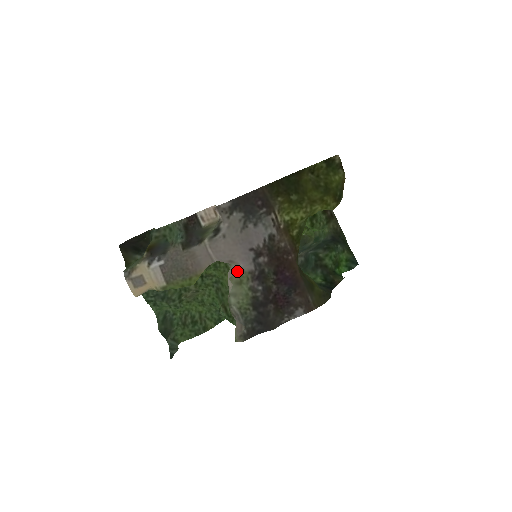
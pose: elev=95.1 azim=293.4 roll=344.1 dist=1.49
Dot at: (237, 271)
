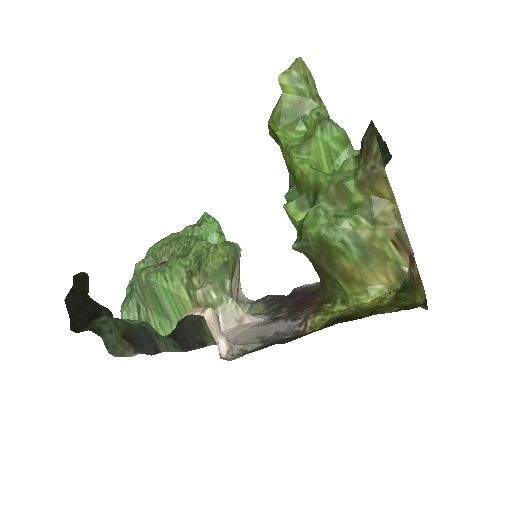
Dot at: occluded
